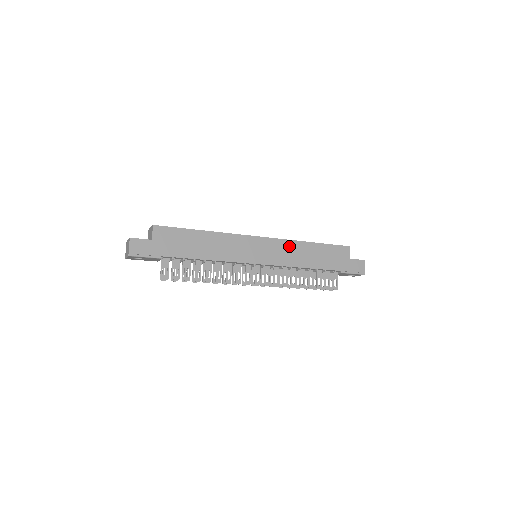
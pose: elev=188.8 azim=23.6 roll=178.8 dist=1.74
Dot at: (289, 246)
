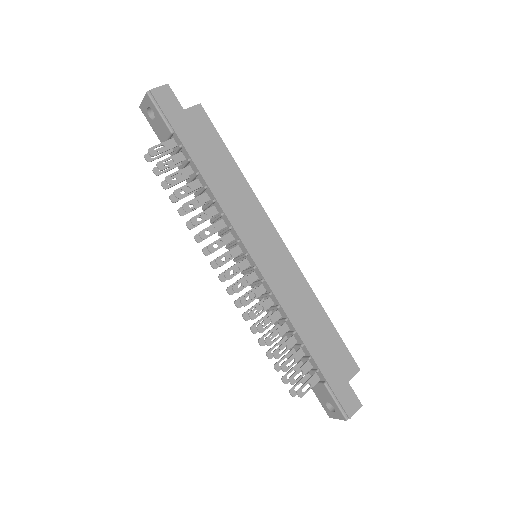
Dot at: (300, 284)
